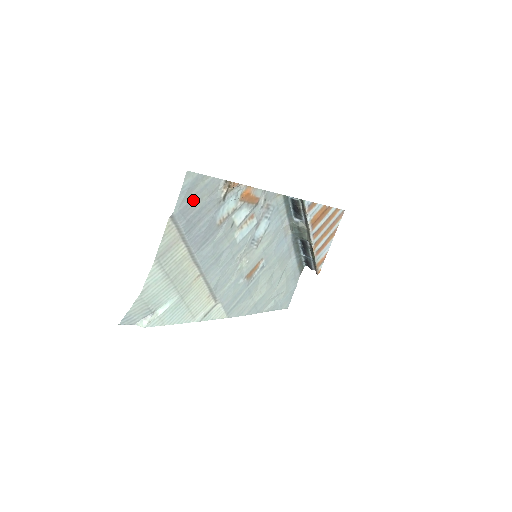
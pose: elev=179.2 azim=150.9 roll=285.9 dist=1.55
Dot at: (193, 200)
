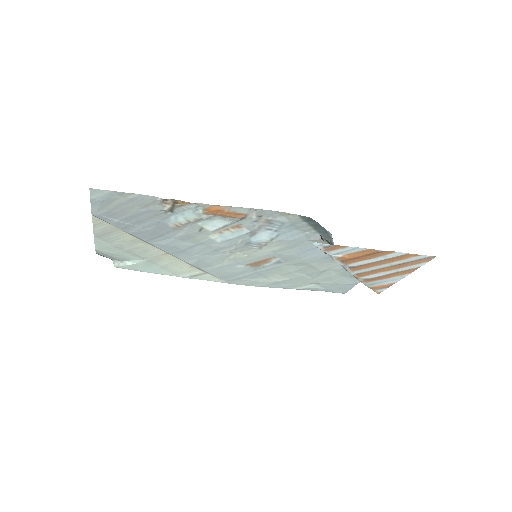
Dot at: (117, 208)
